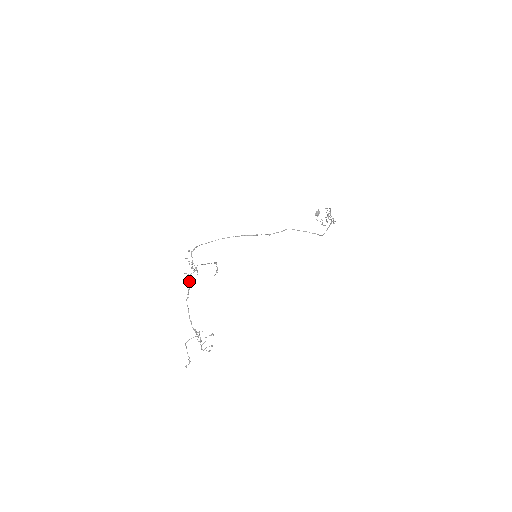
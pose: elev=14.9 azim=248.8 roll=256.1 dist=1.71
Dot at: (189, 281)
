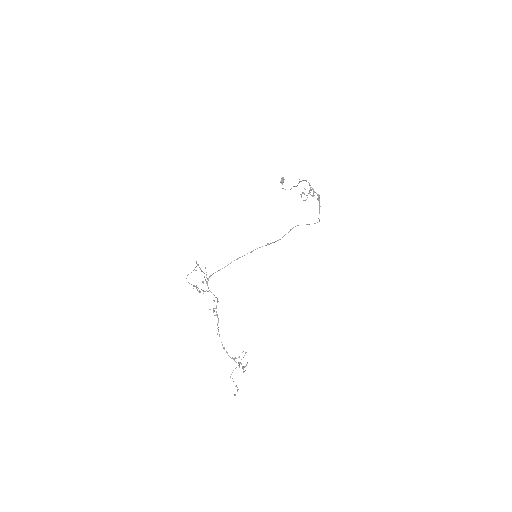
Dot at: (217, 315)
